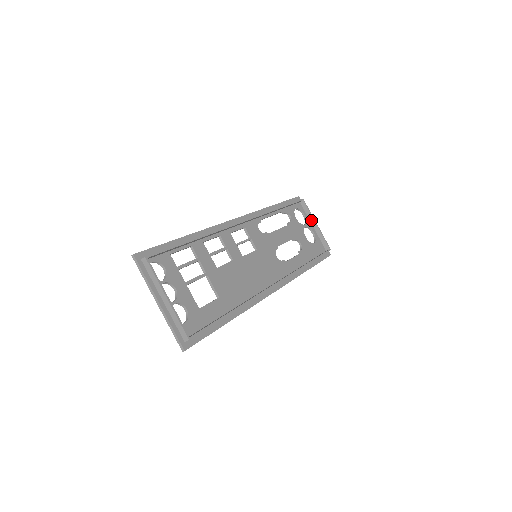
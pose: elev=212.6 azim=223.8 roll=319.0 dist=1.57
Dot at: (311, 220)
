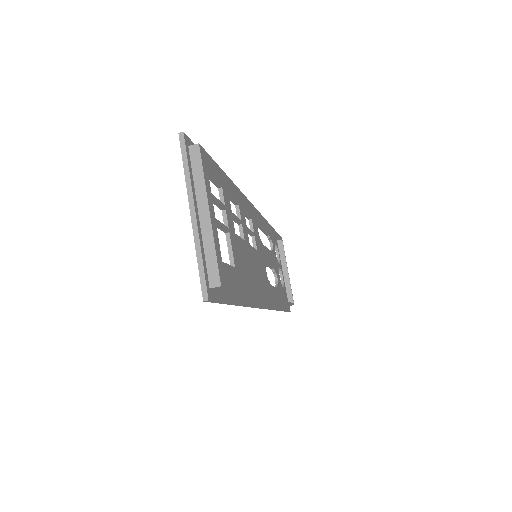
Dot at: (283, 264)
